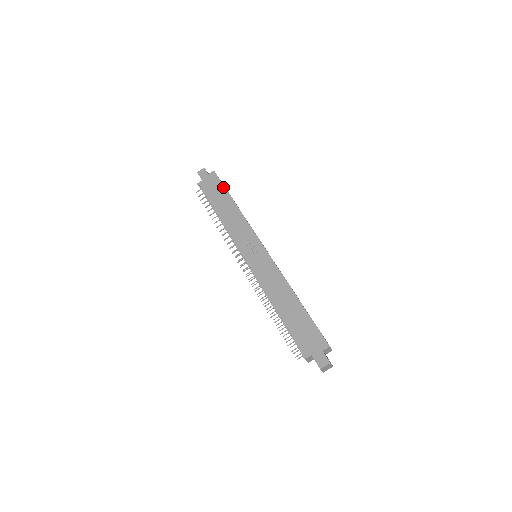
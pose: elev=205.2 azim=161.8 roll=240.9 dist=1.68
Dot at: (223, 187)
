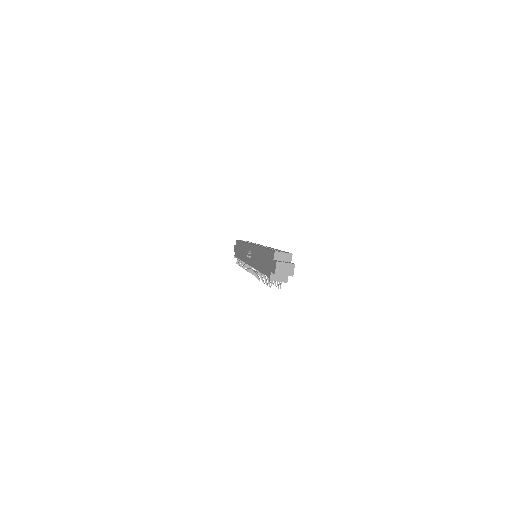
Dot at: (239, 242)
